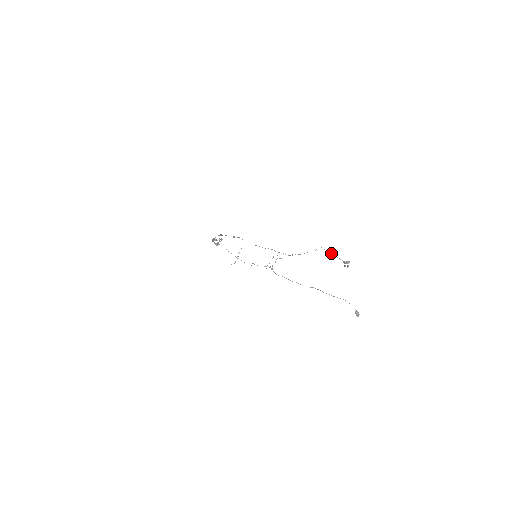
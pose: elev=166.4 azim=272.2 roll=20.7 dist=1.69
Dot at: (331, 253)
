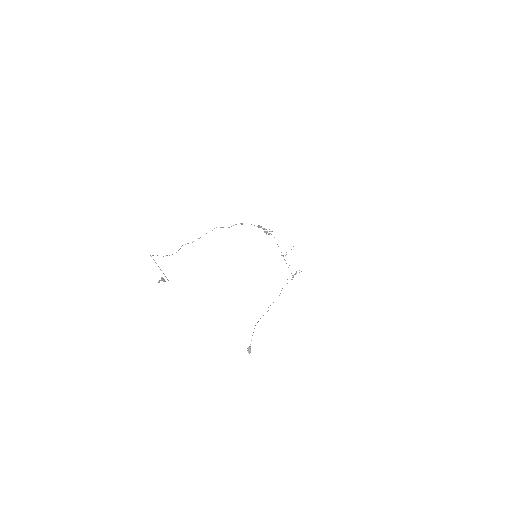
Dot at: occluded
